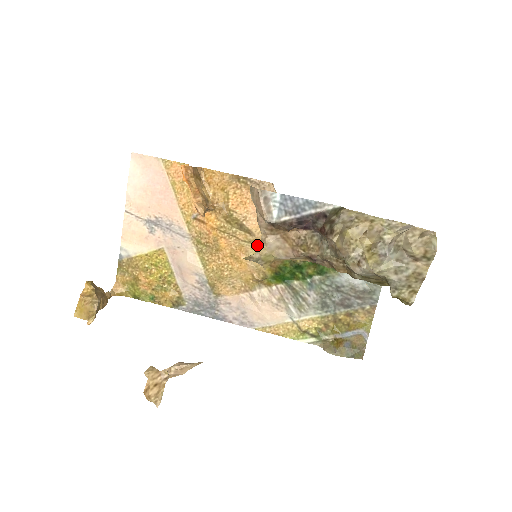
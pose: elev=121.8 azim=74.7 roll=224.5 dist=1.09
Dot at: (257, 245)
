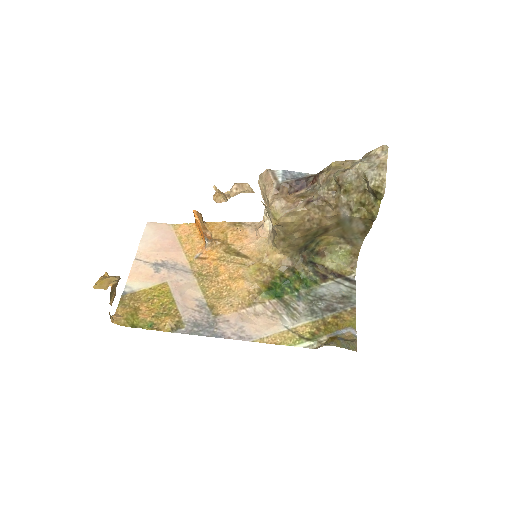
Dot at: (252, 266)
